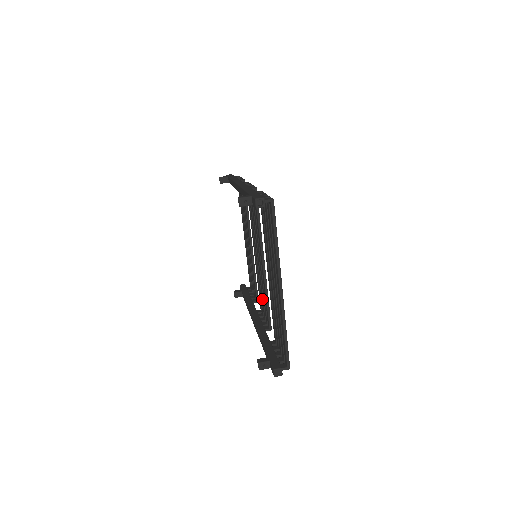
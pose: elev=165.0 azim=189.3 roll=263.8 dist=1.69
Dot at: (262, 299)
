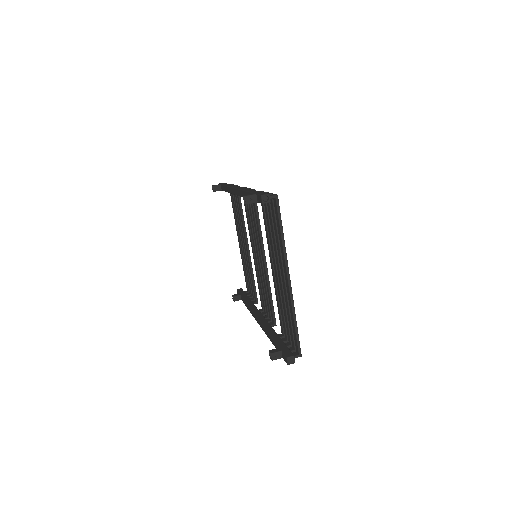
Dot at: (264, 297)
